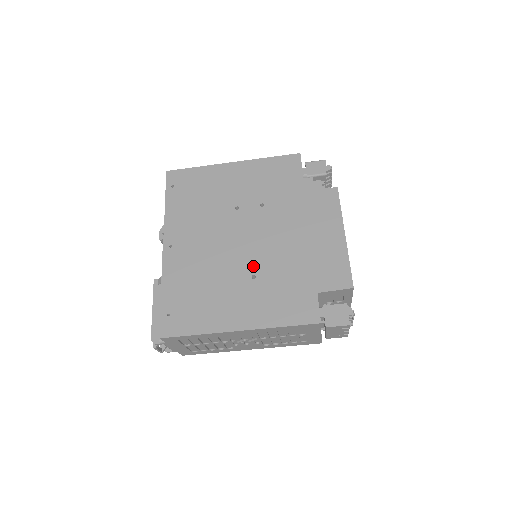
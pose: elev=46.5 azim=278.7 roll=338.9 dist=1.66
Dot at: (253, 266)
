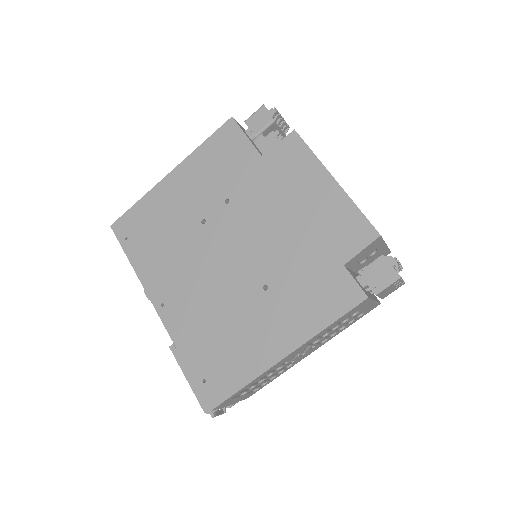
Dot at: (258, 276)
